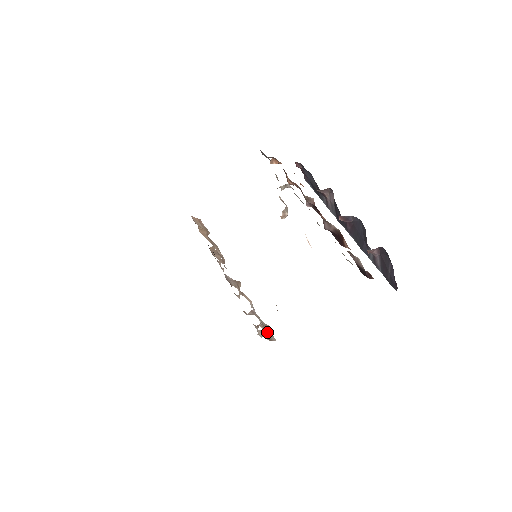
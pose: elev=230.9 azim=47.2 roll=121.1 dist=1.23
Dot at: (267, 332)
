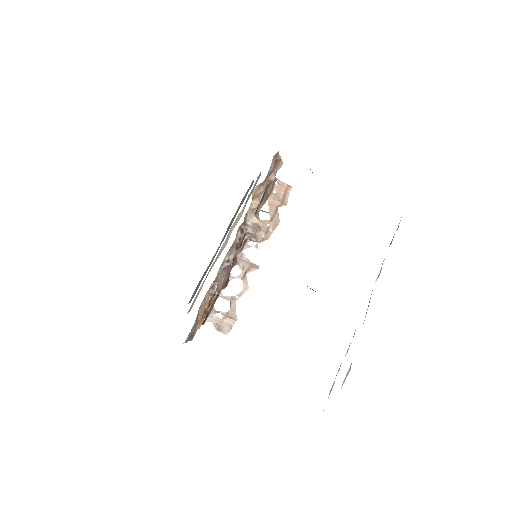
Dot at: (226, 322)
